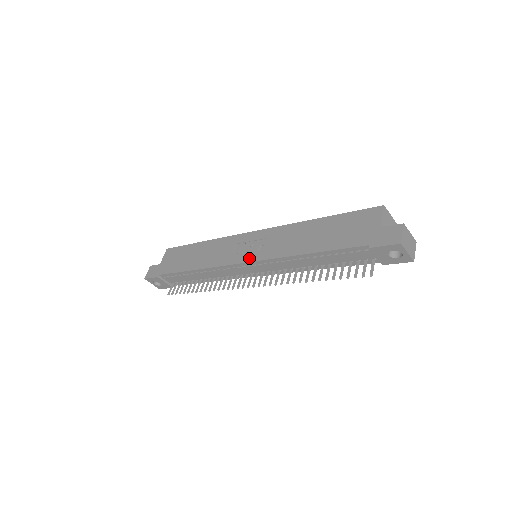
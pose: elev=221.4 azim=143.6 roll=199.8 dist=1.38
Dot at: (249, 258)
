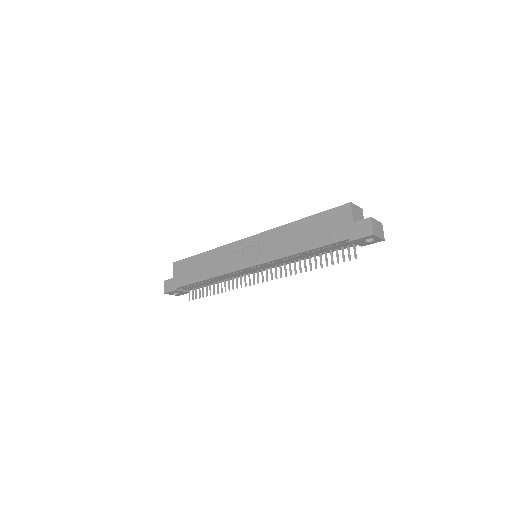
Dot at: (253, 262)
